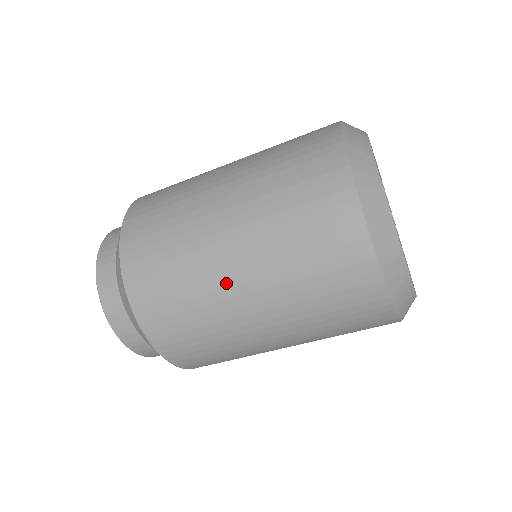
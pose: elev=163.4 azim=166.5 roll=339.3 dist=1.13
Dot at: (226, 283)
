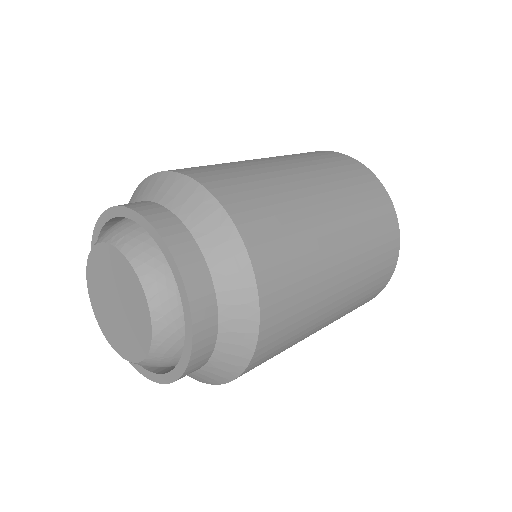
Dot at: (316, 329)
